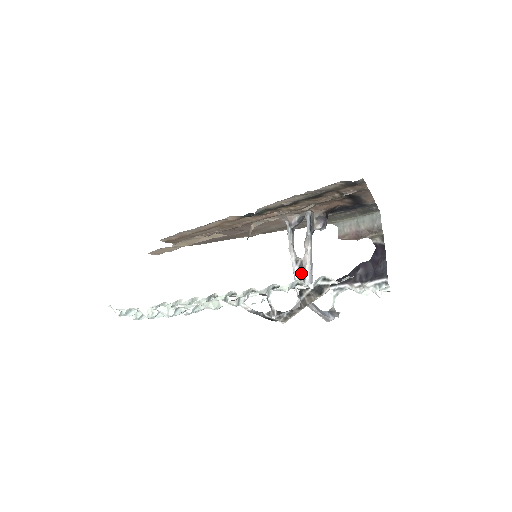
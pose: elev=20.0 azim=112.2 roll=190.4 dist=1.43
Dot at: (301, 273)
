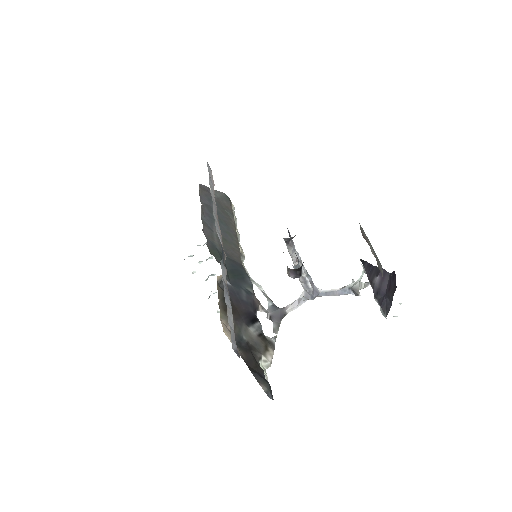
Dot at: occluded
